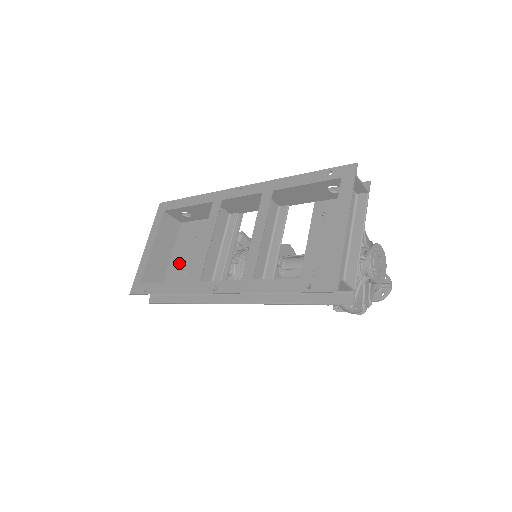
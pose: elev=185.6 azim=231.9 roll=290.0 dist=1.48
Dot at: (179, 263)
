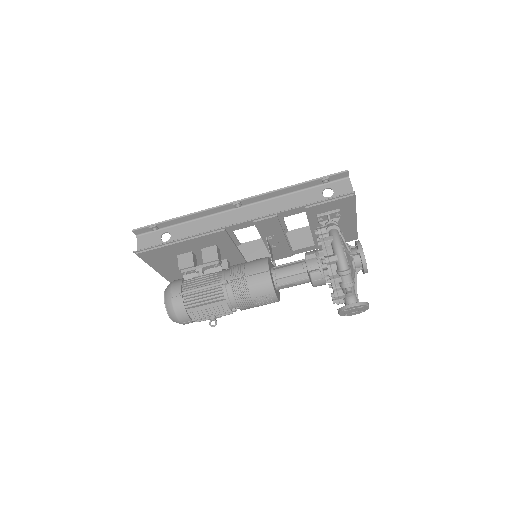
Dot at: (175, 261)
